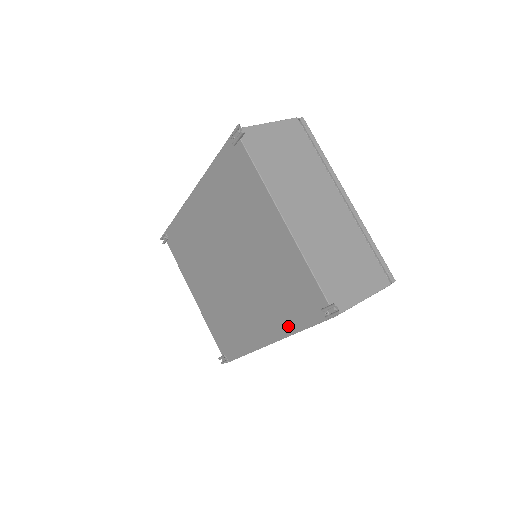
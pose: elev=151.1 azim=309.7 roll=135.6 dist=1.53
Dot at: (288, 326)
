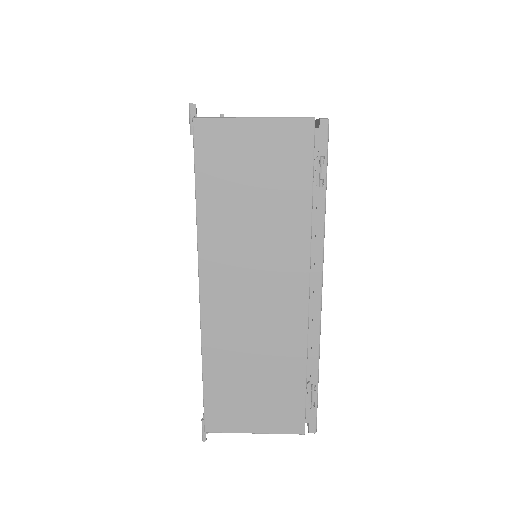
Dot at: occluded
